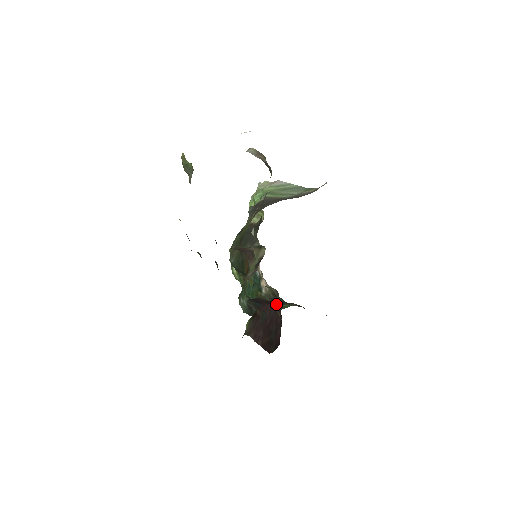
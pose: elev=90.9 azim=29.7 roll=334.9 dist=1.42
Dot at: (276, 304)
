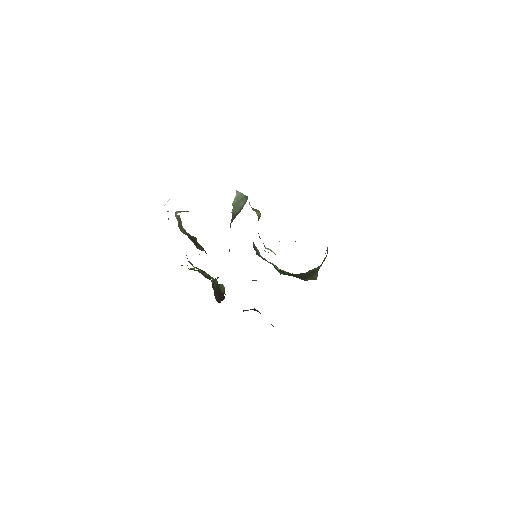
Dot at: (304, 273)
